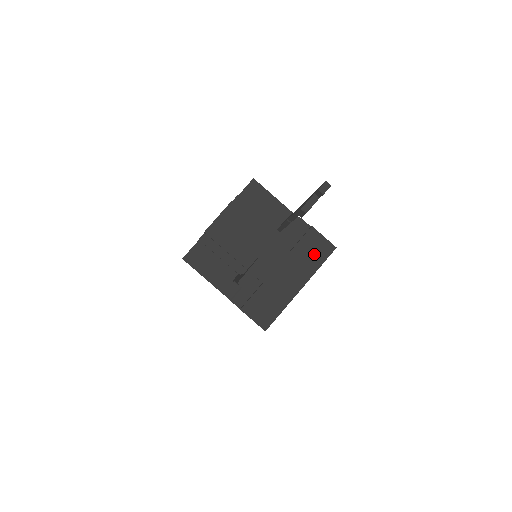
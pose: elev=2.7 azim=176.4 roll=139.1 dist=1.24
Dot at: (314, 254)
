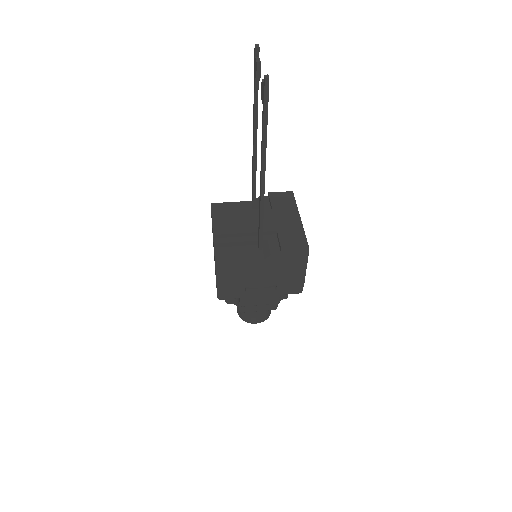
Dot at: (286, 201)
